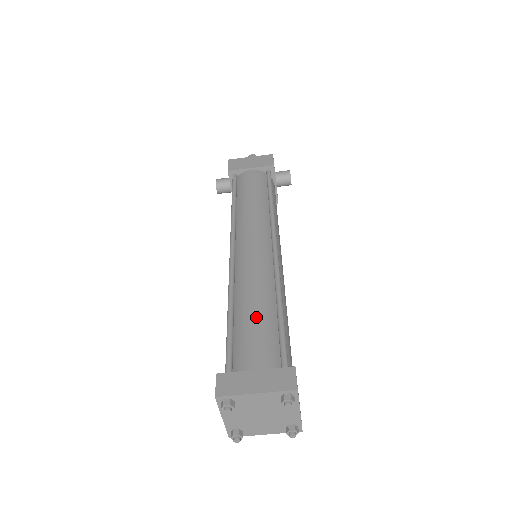
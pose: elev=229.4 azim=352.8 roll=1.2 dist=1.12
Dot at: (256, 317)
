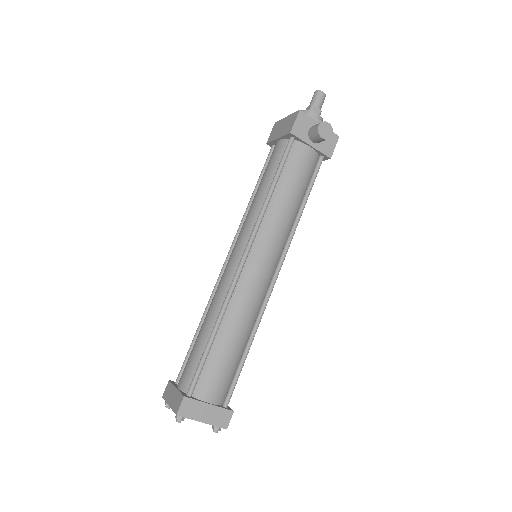
Dot at: (198, 340)
